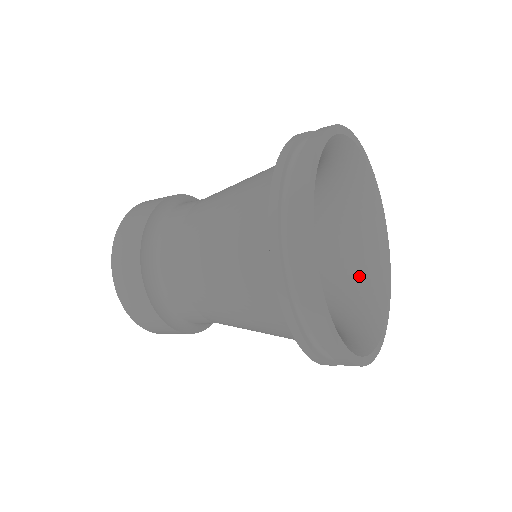
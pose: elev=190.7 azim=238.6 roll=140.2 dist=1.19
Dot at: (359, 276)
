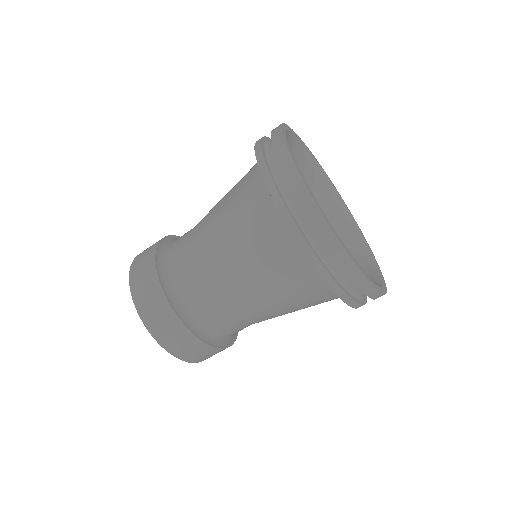
Dot at: occluded
